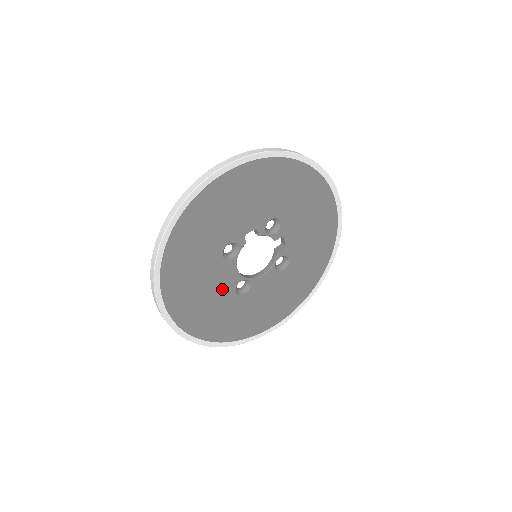
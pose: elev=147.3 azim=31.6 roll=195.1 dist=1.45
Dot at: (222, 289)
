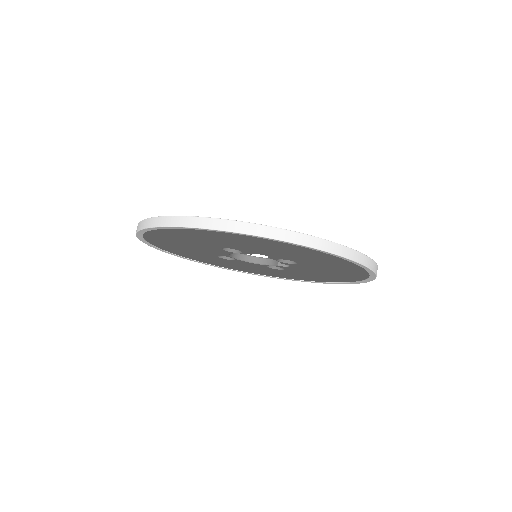
Dot at: (206, 251)
